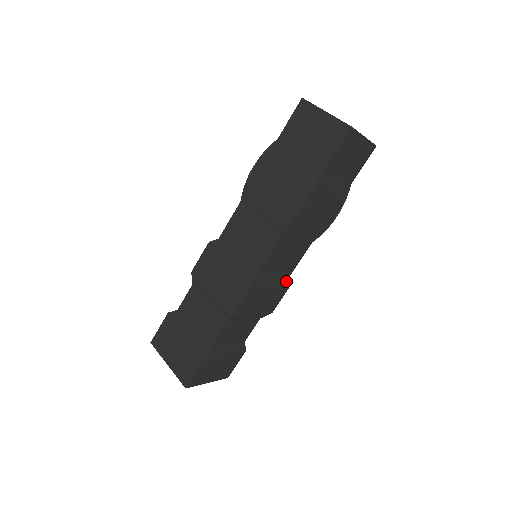
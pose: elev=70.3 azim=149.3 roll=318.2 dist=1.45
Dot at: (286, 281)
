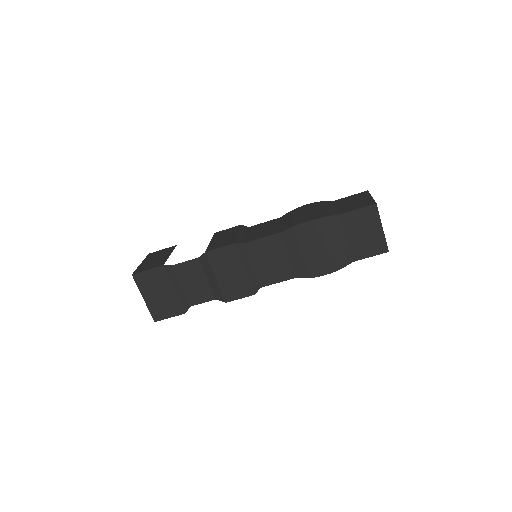
Dot at: occluded
